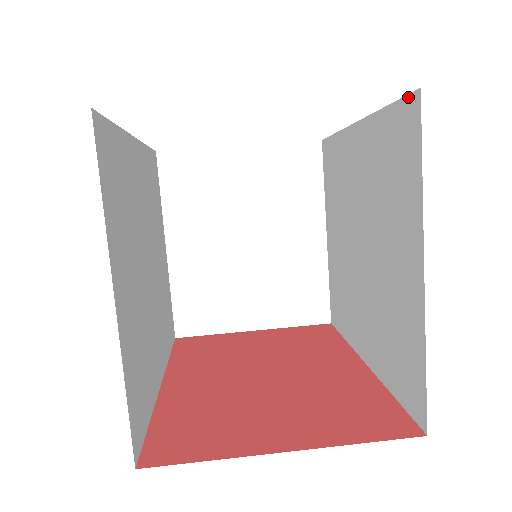
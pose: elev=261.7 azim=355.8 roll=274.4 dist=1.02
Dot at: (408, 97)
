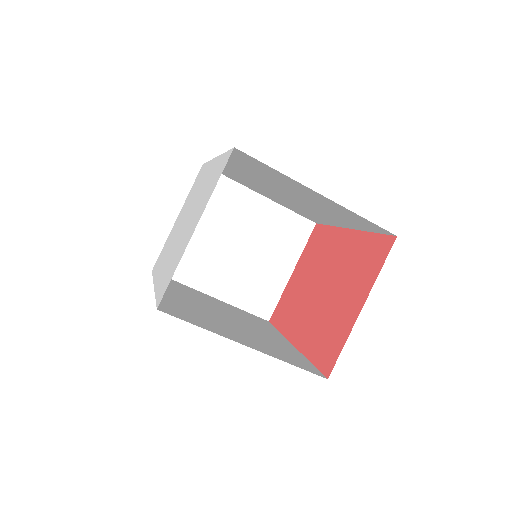
Dot at: occluded
